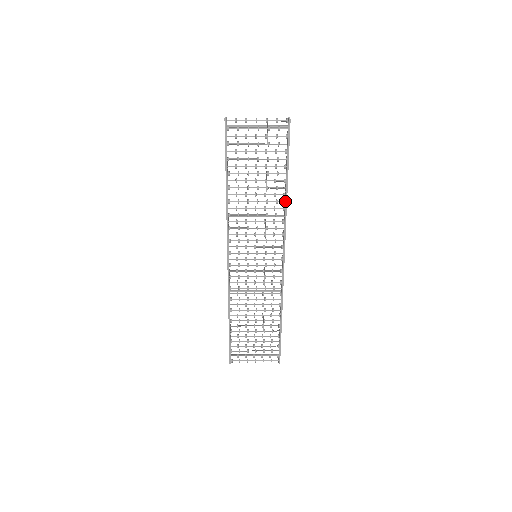
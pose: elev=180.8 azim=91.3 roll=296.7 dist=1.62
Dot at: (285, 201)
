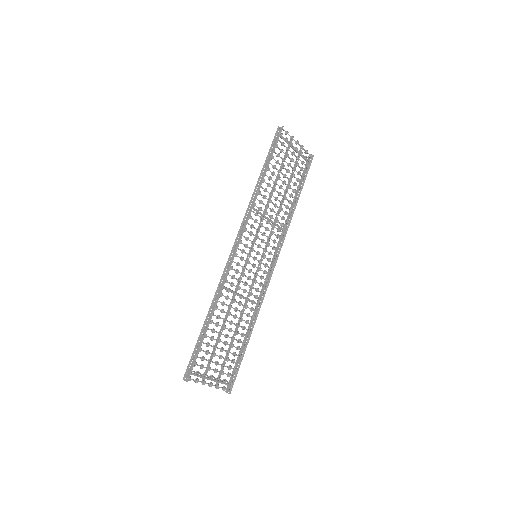
Dot at: (291, 216)
